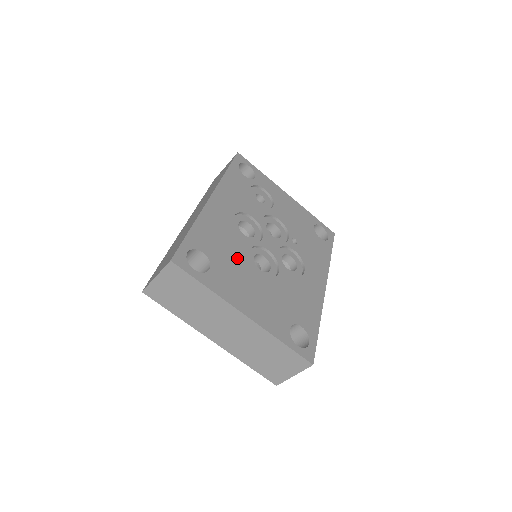
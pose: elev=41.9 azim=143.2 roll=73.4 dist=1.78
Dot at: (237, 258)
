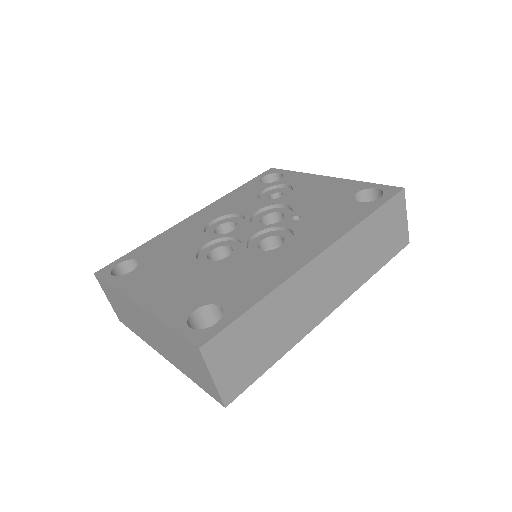
Dot at: (178, 255)
